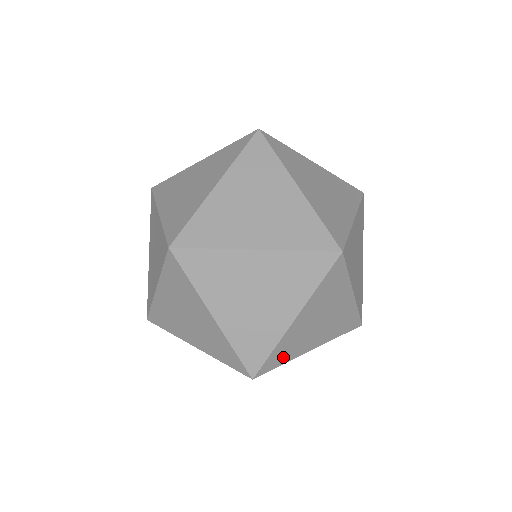
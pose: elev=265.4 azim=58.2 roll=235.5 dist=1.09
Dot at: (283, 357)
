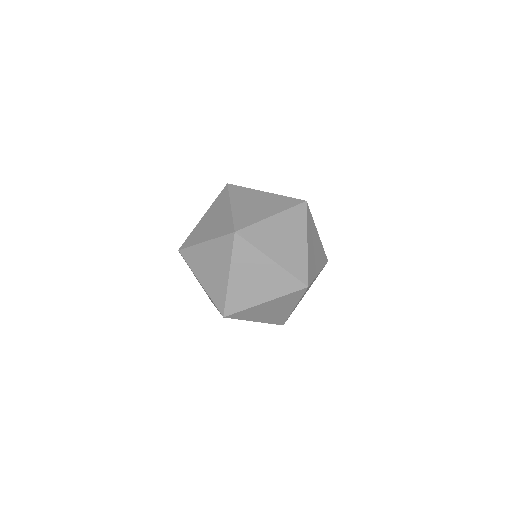
Dot at: (312, 273)
